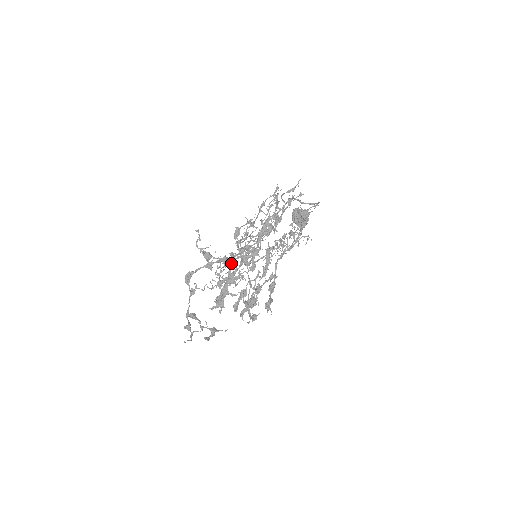
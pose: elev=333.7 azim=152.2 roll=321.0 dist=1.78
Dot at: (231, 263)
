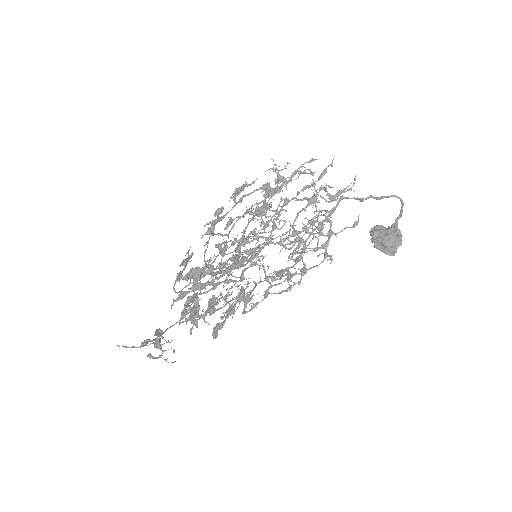
Dot at: (246, 287)
